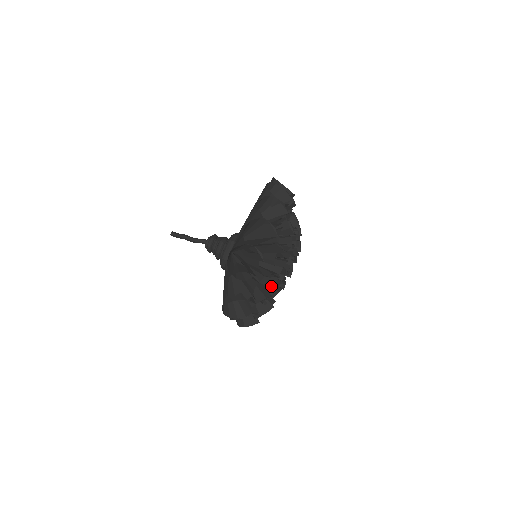
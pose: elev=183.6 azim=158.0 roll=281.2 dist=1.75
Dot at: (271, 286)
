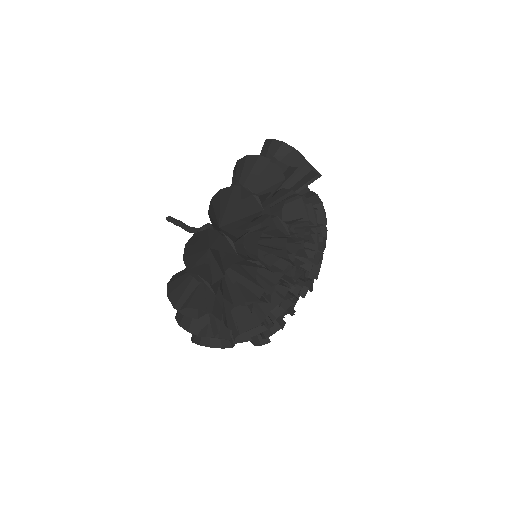
Dot at: (265, 306)
